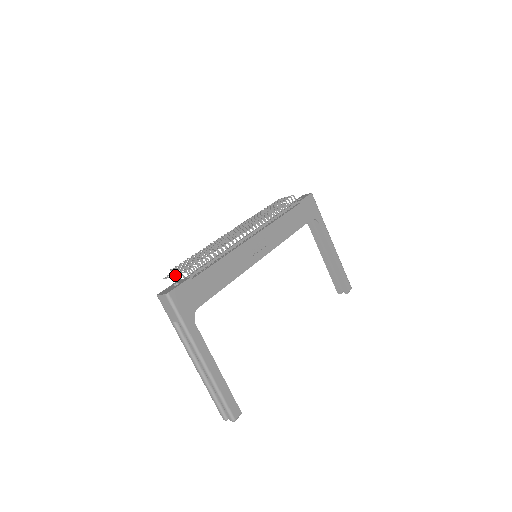
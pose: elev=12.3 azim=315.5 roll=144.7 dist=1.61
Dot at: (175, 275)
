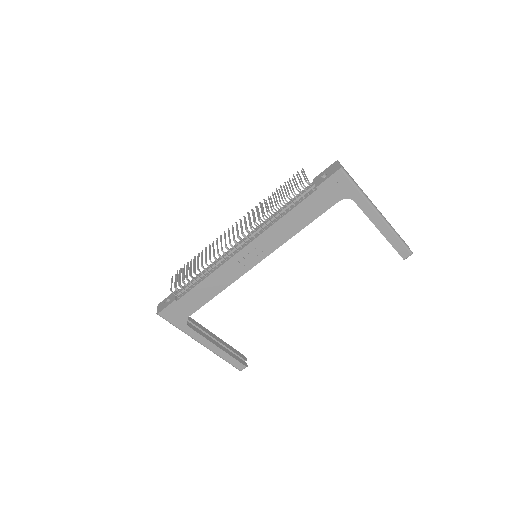
Dot at: (176, 282)
